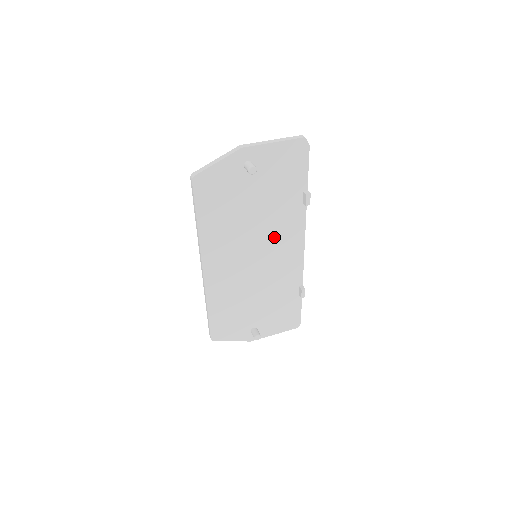
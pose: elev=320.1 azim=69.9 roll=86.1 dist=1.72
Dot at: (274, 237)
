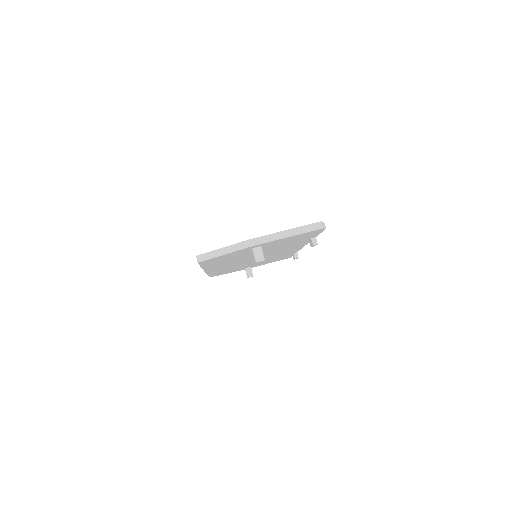
Dot at: occluded
